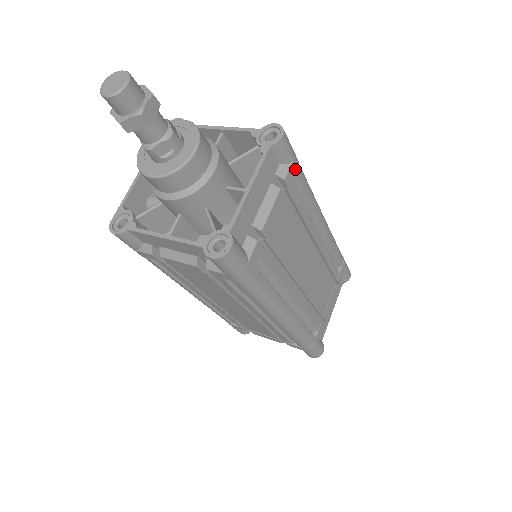
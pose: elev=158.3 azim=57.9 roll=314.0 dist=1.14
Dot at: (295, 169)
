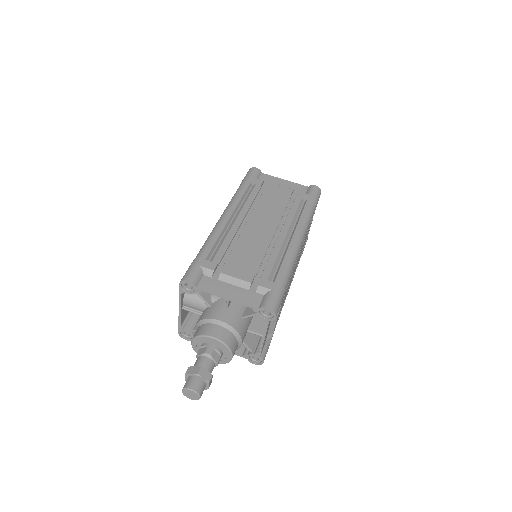
Dot at: (283, 297)
